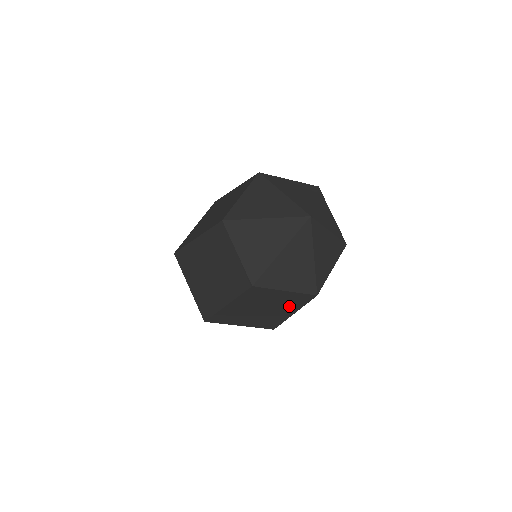
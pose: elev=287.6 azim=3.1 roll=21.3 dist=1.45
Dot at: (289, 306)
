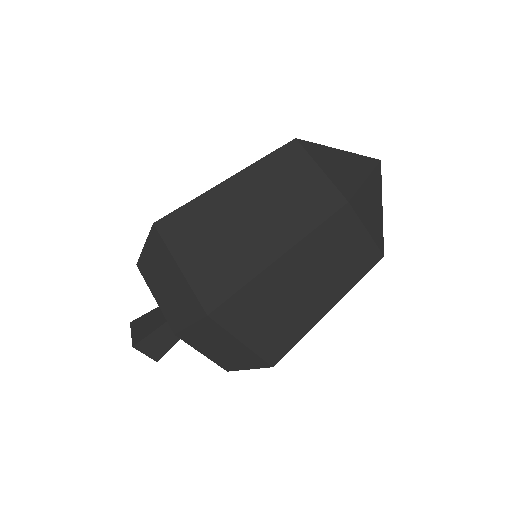
Dot at: (340, 282)
